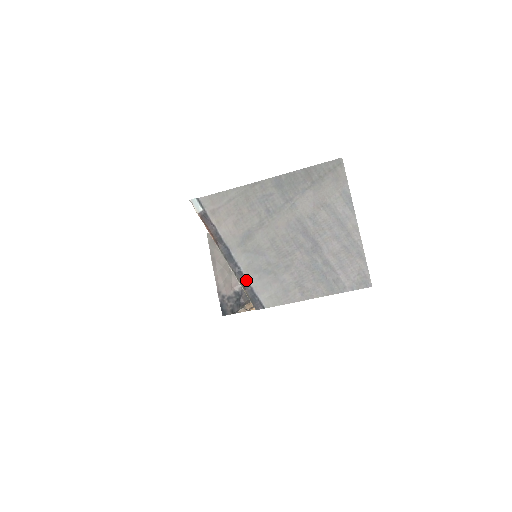
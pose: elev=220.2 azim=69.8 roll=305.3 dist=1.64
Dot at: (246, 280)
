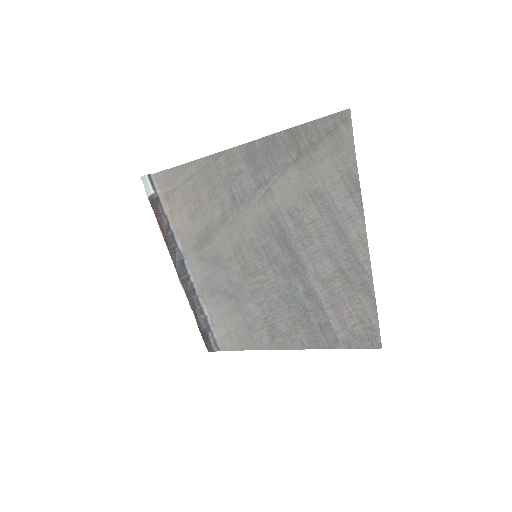
Dot at: (199, 303)
